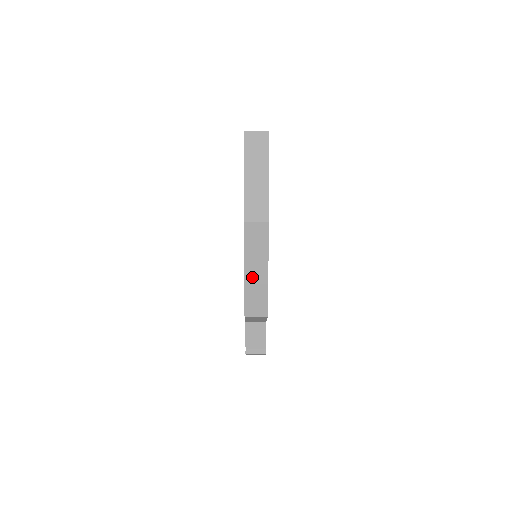
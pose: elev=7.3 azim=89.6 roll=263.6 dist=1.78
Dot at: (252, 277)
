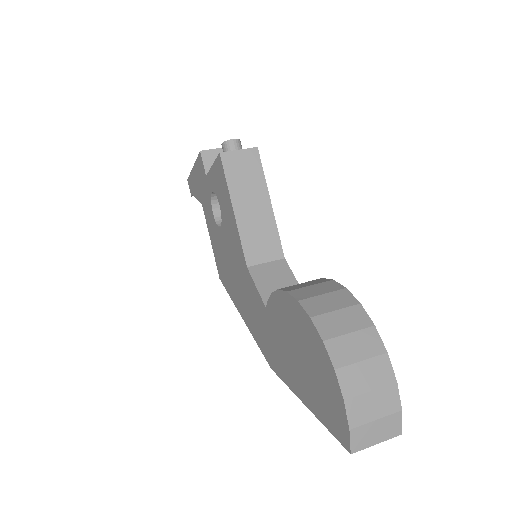
Dot at: occluded
